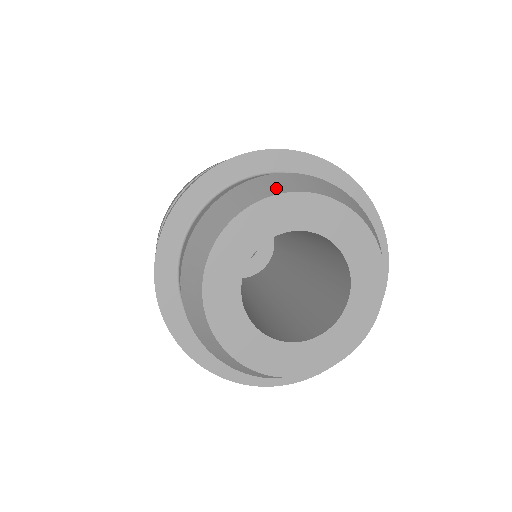
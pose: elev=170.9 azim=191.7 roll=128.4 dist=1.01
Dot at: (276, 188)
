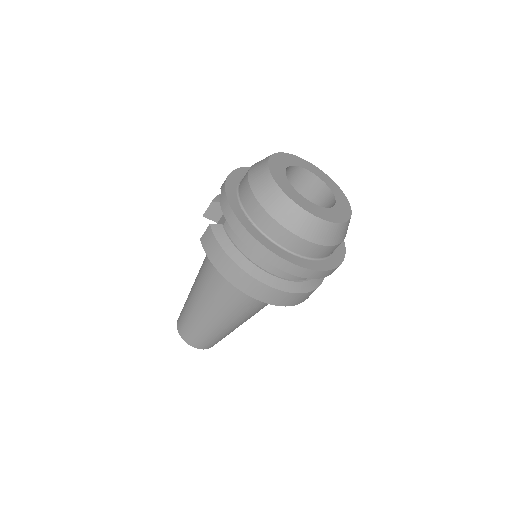
Dot at: occluded
